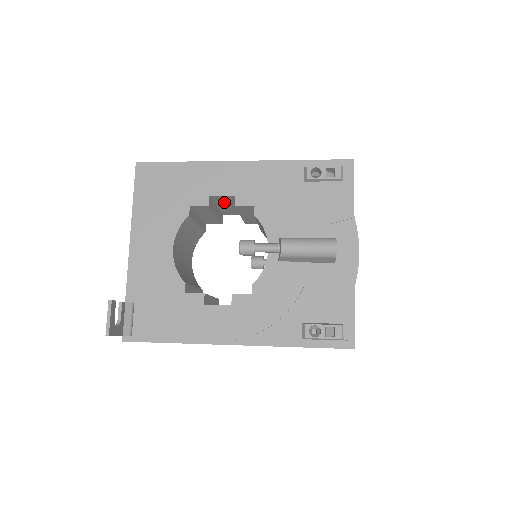
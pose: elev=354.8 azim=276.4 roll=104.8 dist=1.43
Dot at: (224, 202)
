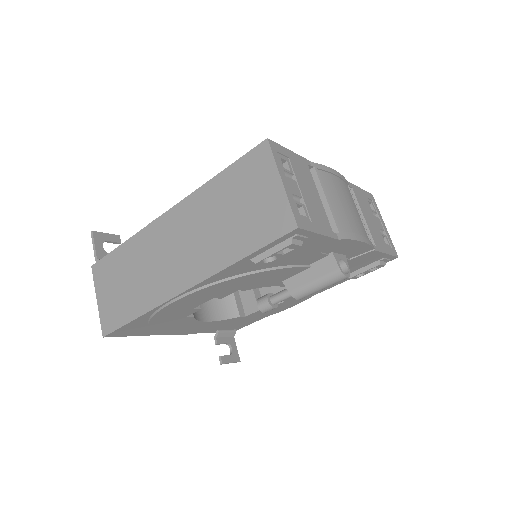
Dot at: occluded
